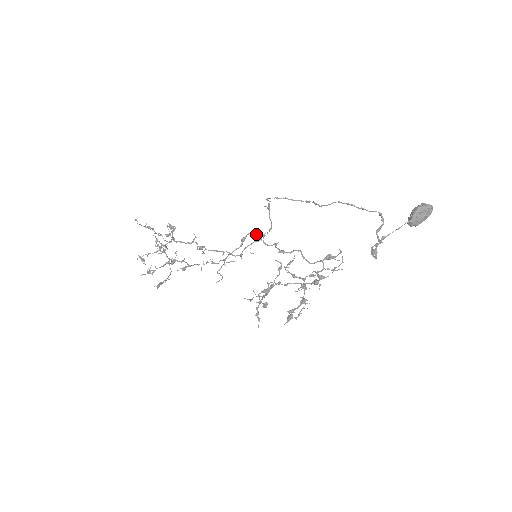
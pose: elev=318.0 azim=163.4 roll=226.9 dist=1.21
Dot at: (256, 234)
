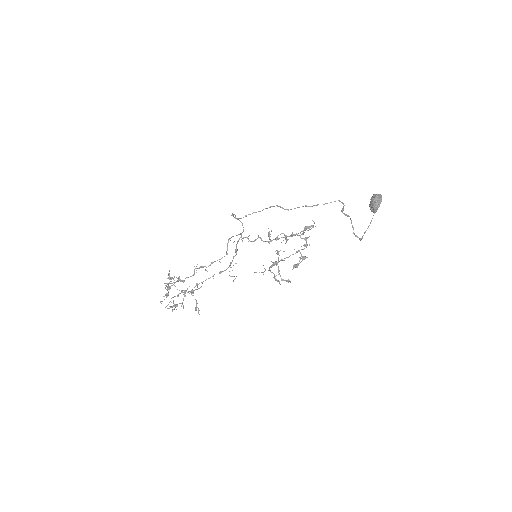
Dot at: occluded
